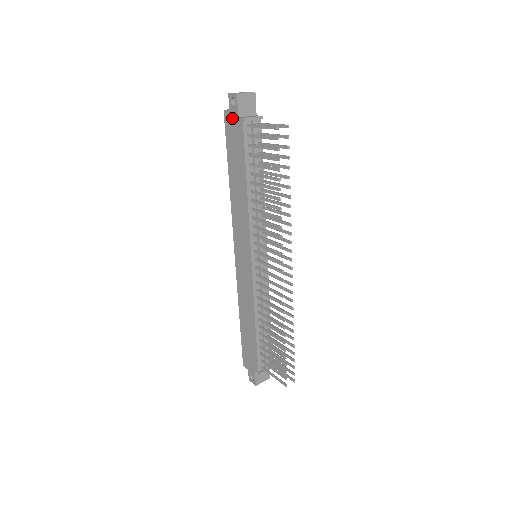
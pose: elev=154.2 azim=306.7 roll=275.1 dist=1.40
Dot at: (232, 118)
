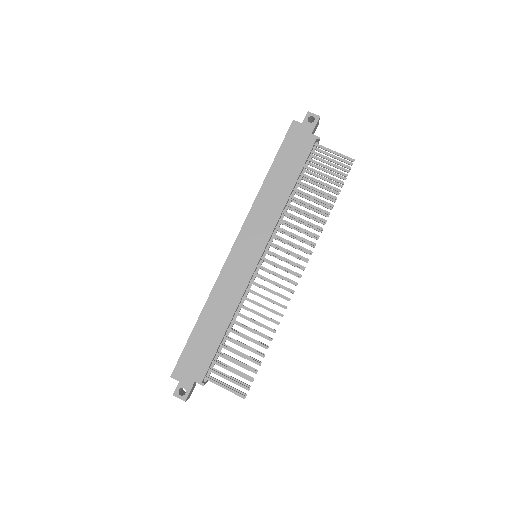
Dot at: (303, 130)
